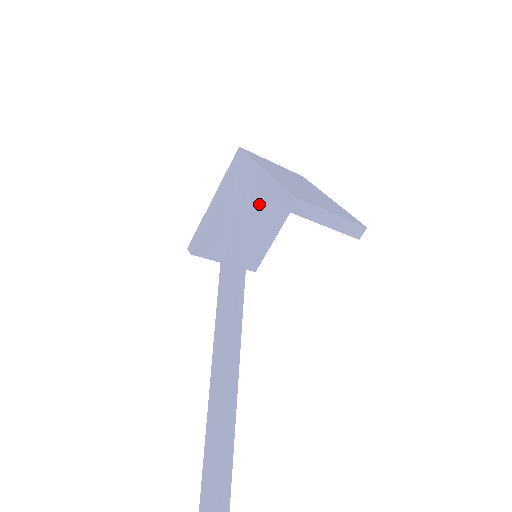
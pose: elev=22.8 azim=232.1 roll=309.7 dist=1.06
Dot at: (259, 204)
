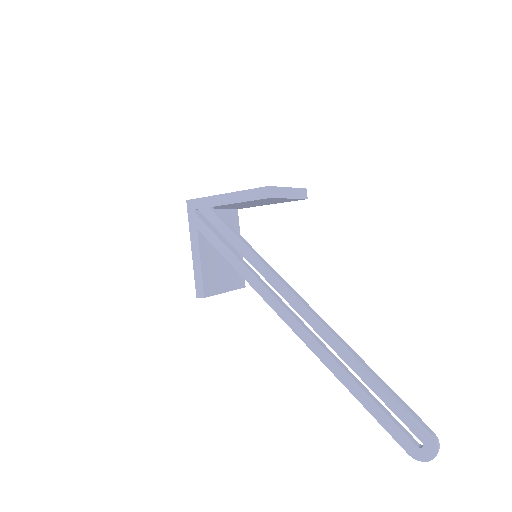
Dot at: occluded
